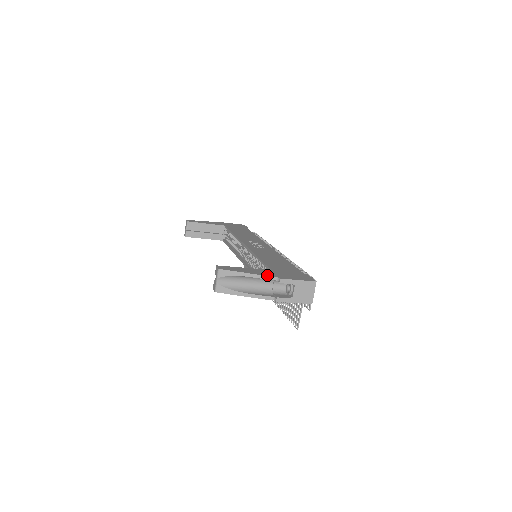
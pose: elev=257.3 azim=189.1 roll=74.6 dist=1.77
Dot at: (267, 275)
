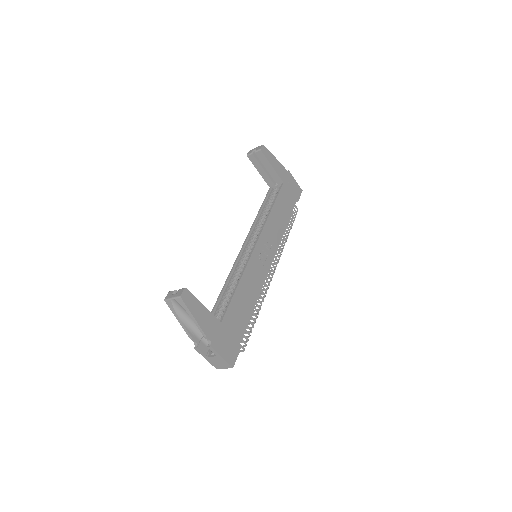
Dot at: (207, 334)
